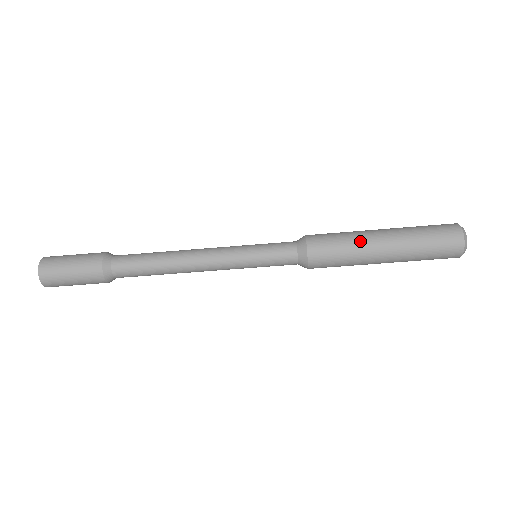
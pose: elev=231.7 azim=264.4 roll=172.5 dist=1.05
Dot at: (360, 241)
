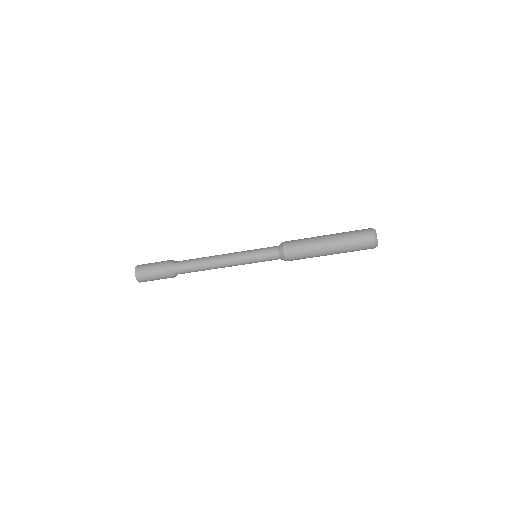
Dot at: (314, 241)
